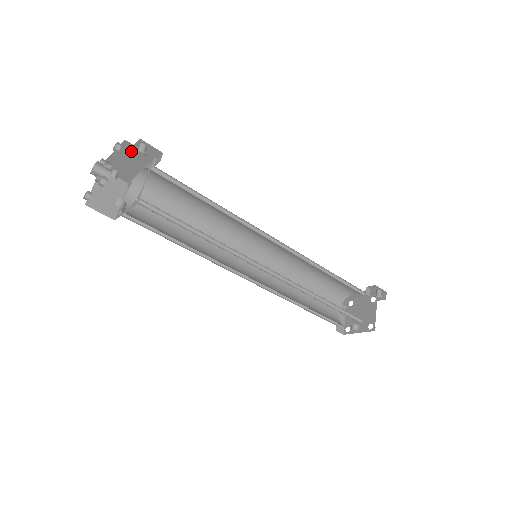
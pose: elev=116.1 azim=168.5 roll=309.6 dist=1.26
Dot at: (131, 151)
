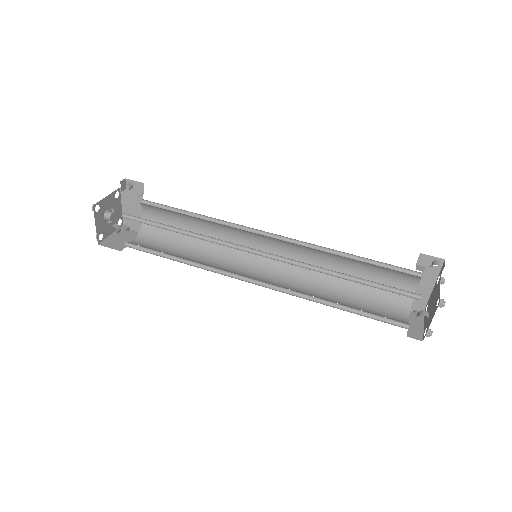
Dot at: (129, 198)
